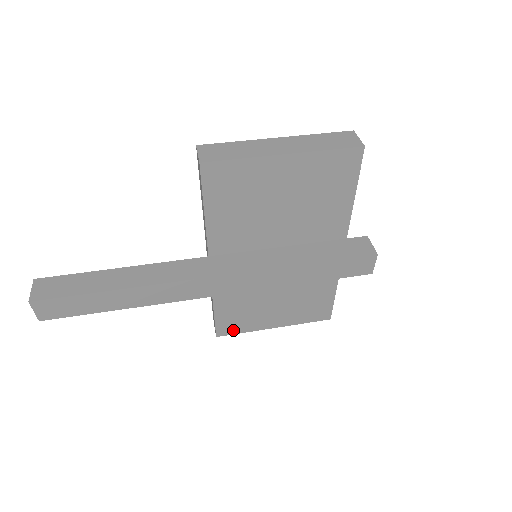
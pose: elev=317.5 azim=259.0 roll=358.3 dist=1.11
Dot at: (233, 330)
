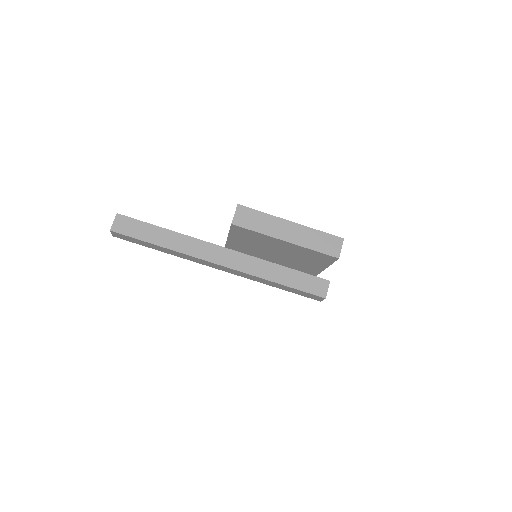
Dot at: occluded
